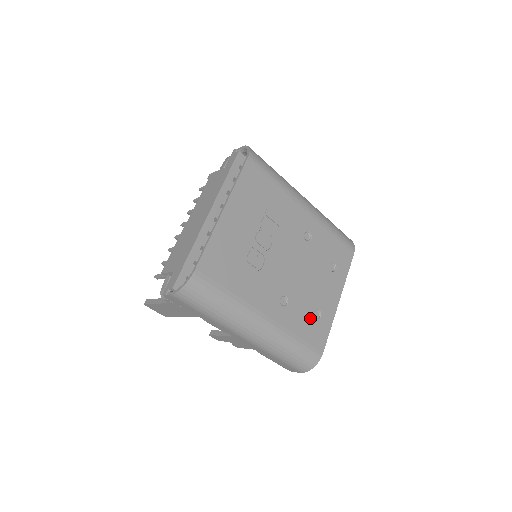
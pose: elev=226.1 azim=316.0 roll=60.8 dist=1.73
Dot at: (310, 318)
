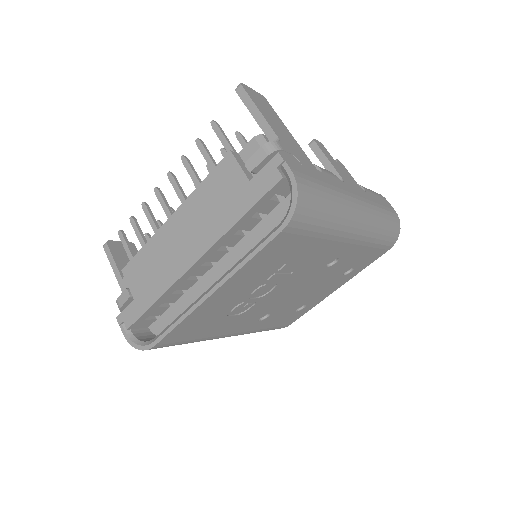
Dot at: (290, 313)
